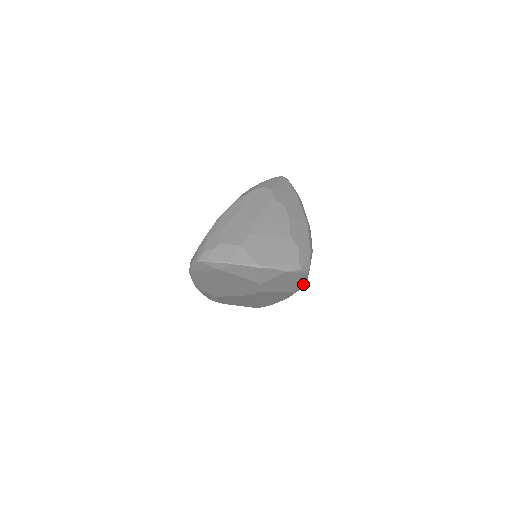
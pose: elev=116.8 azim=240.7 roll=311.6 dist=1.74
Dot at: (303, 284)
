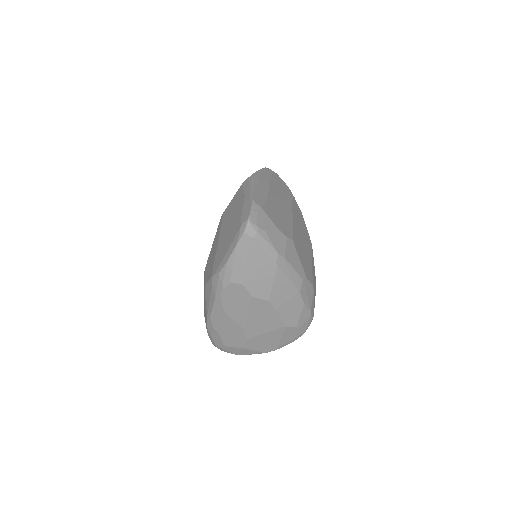
Dot at: occluded
